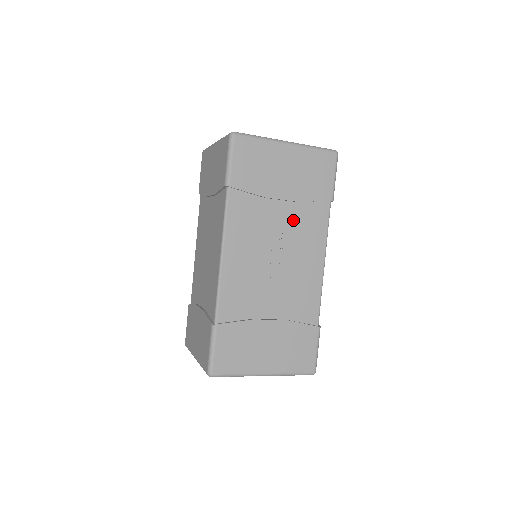
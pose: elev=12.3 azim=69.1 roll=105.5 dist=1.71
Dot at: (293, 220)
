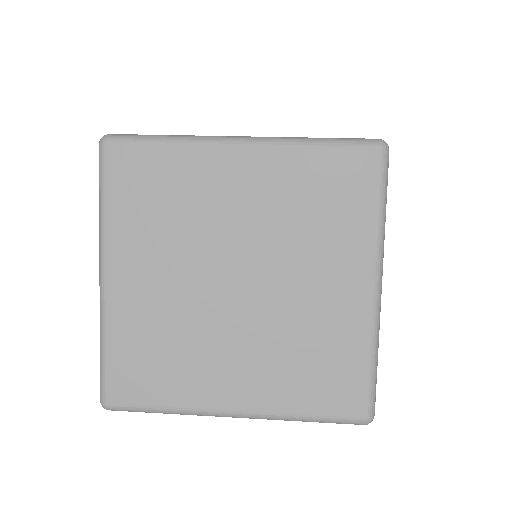
Dot at: occluded
